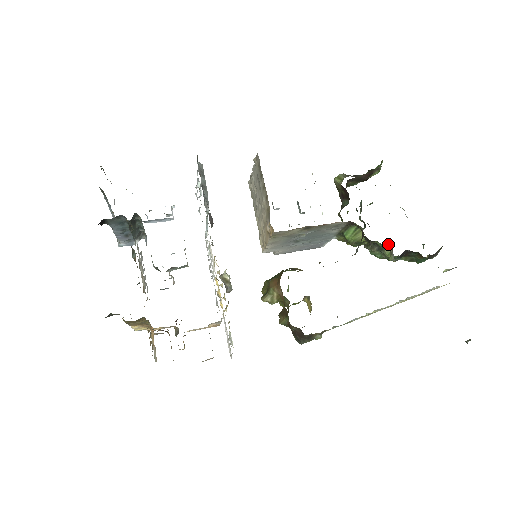
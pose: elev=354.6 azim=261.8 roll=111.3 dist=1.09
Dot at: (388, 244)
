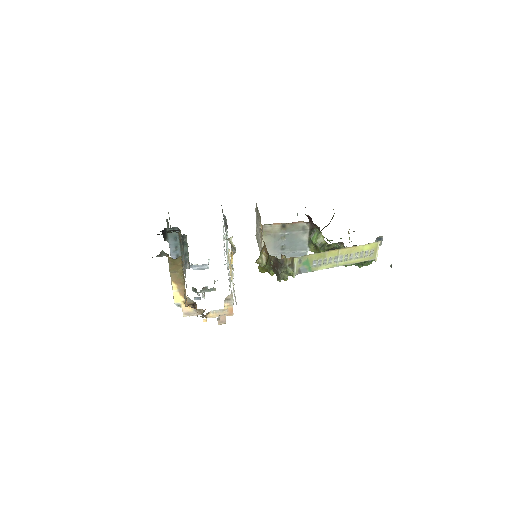
Dot at: (341, 244)
